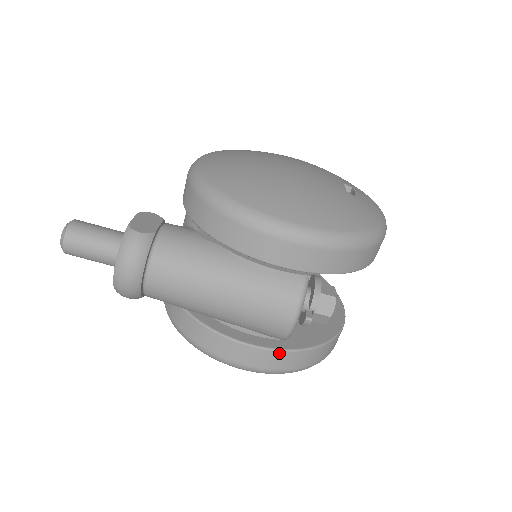
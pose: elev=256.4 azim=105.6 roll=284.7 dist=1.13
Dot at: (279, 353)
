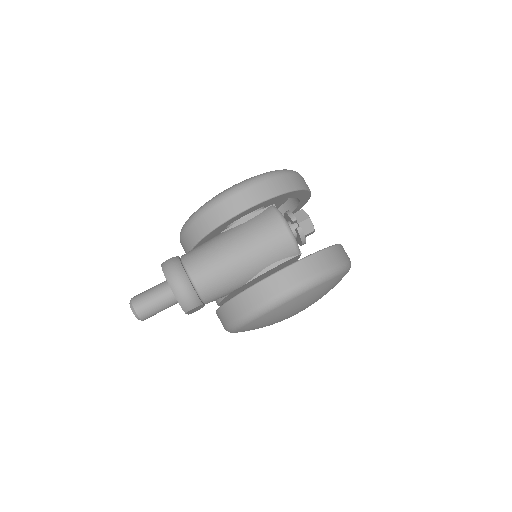
Dot at: (304, 261)
